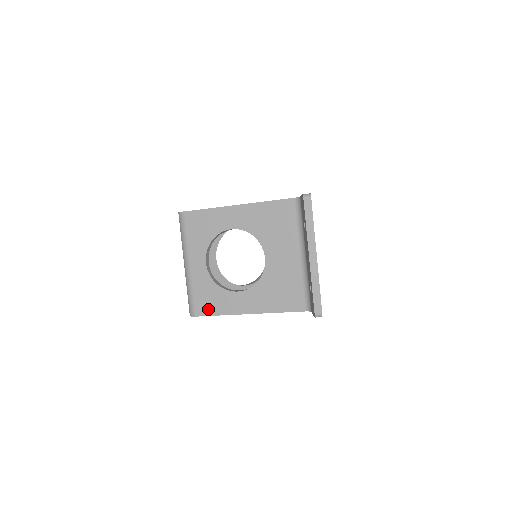
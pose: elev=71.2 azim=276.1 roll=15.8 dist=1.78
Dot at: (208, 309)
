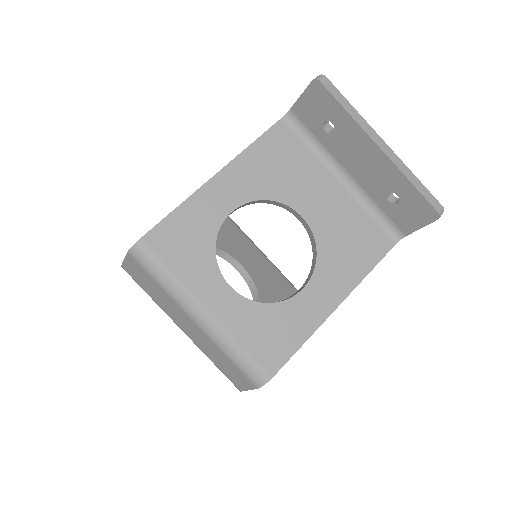
Dot at: (282, 349)
